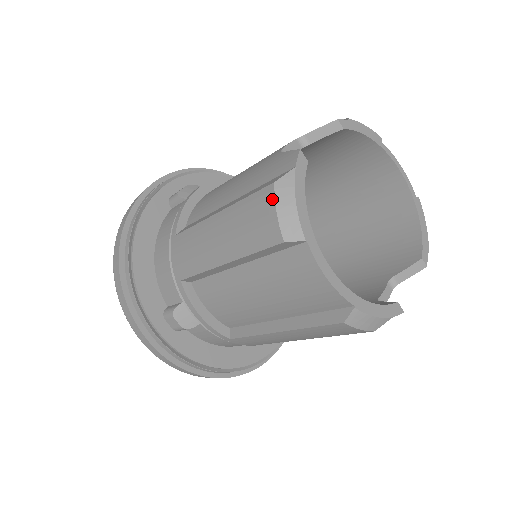
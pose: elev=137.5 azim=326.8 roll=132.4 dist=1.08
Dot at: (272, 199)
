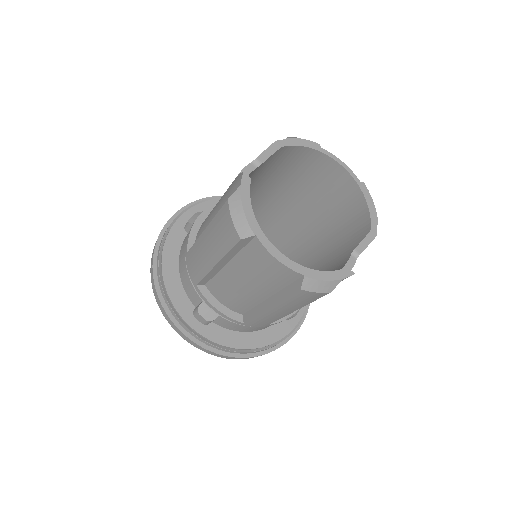
Dot at: (228, 211)
